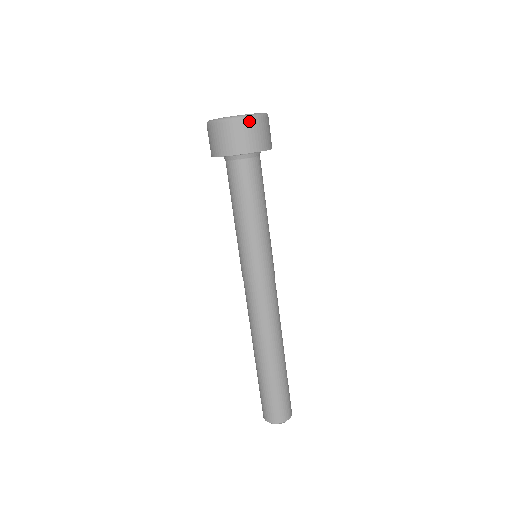
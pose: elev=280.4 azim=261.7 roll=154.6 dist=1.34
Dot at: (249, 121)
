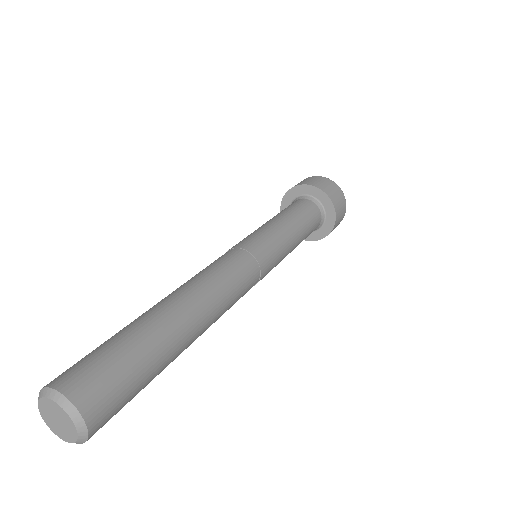
Dot at: (334, 184)
